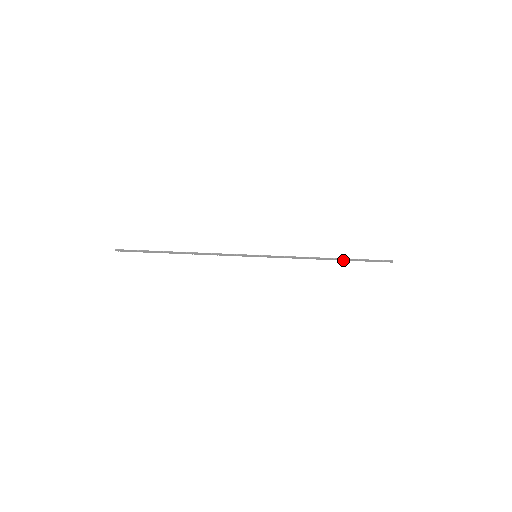
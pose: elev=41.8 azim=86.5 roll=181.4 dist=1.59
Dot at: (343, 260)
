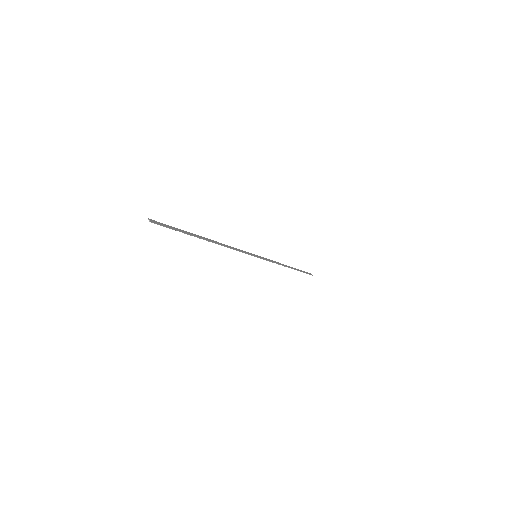
Dot at: (294, 268)
